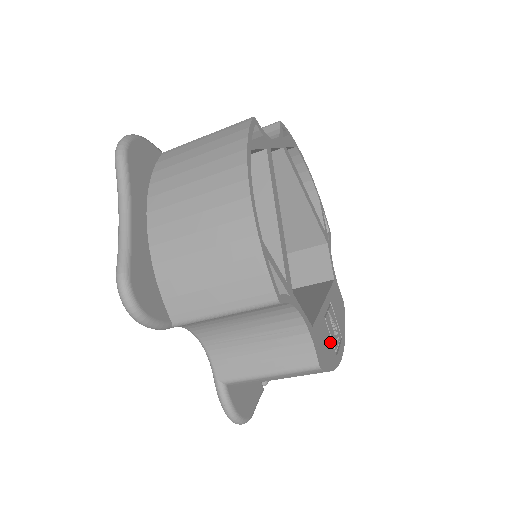
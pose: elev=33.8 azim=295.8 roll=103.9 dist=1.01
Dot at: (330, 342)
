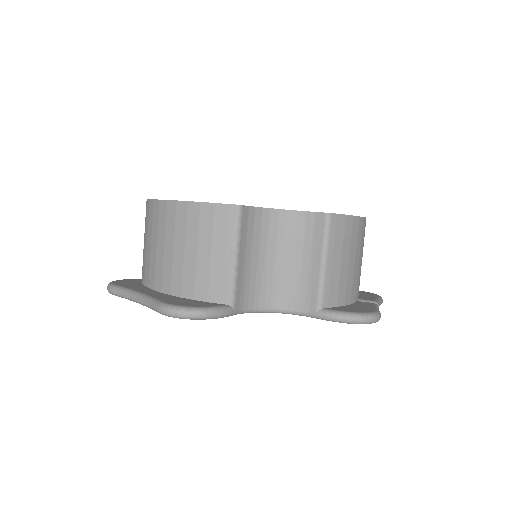
Dot at: occluded
